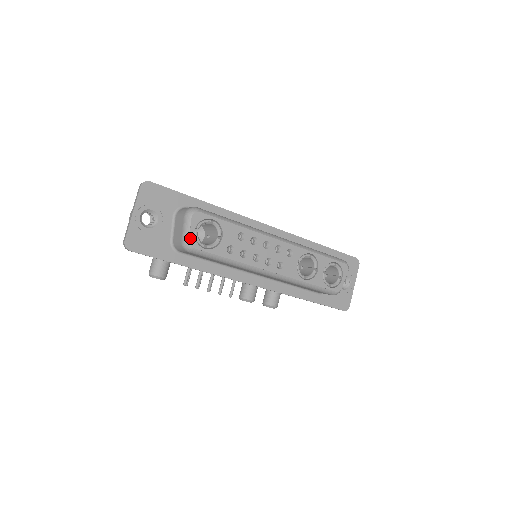
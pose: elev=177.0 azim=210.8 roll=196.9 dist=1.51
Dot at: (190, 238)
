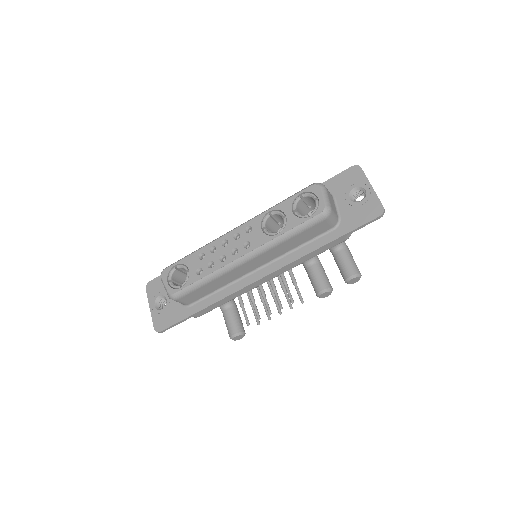
Dot at: (168, 290)
